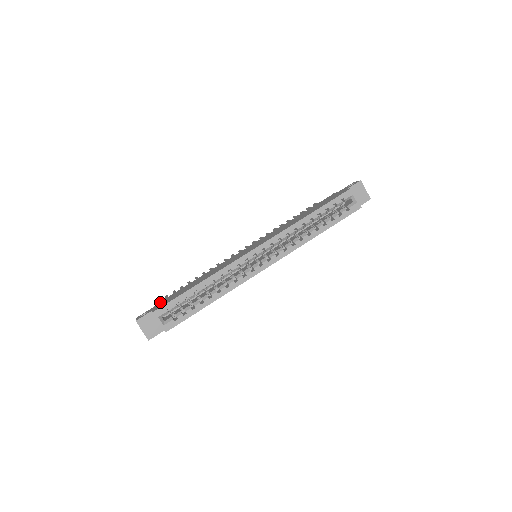
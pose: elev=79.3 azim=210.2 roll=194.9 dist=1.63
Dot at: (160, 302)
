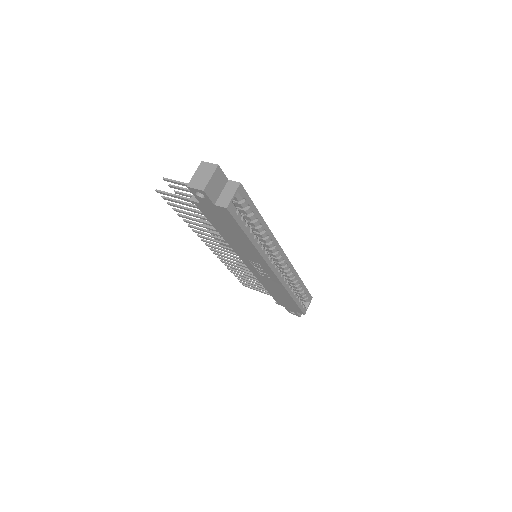
Dot at: occluded
